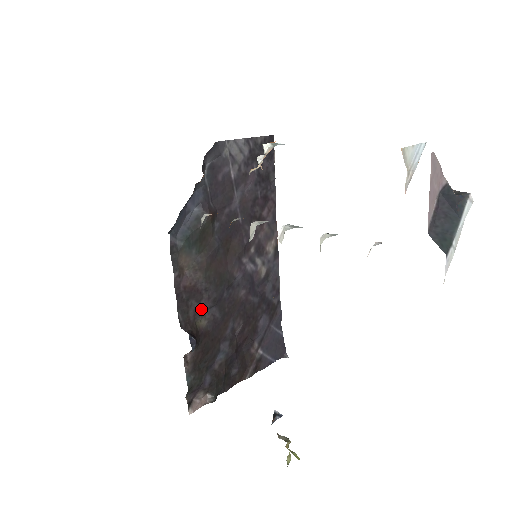
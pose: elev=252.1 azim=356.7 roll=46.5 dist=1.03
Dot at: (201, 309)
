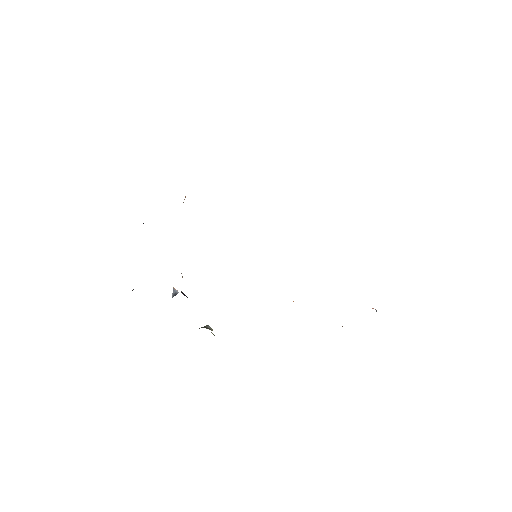
Dot at: occluded
